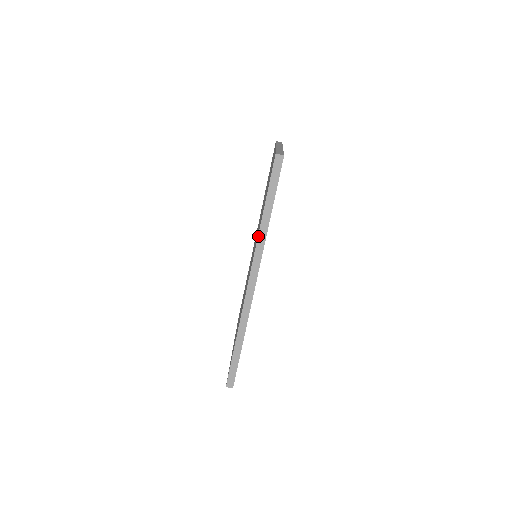
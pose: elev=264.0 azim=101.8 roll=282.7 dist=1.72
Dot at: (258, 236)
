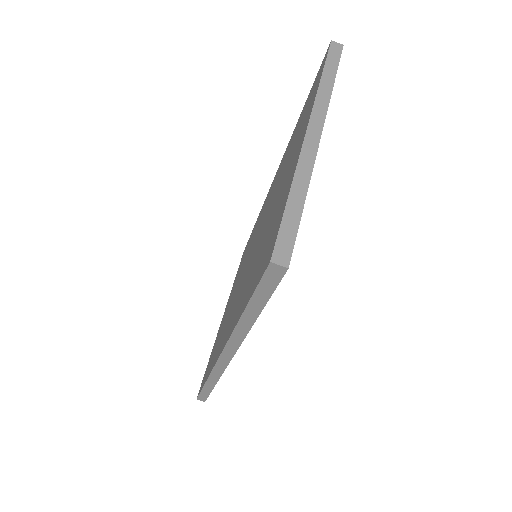
Dot at: (233, 330)
